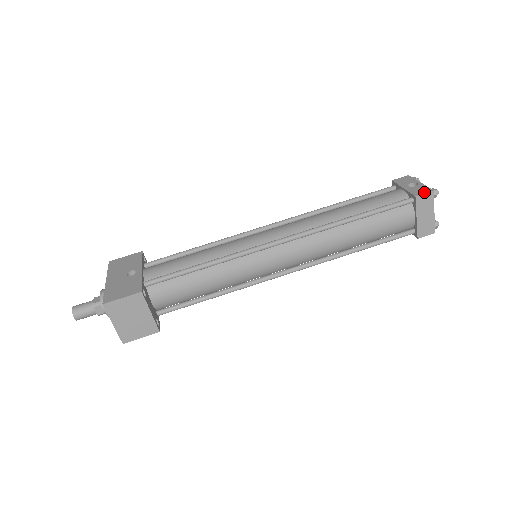
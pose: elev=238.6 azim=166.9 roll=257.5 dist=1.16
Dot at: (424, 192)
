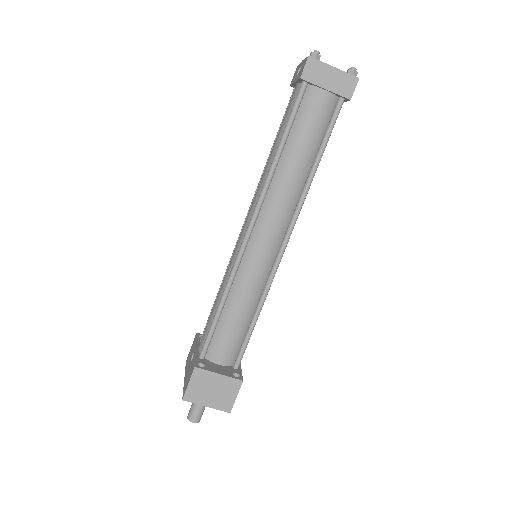
Dot at: (303, 67)
